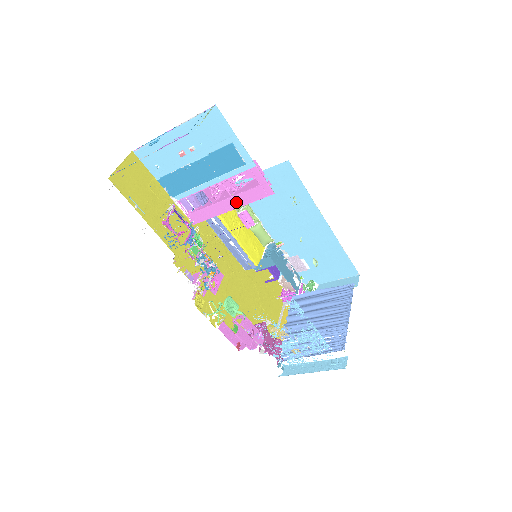
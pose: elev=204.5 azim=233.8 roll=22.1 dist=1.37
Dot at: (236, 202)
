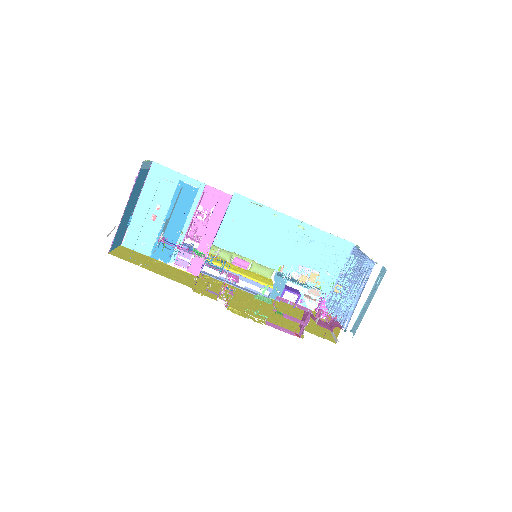
Dot at: (213, 227)
